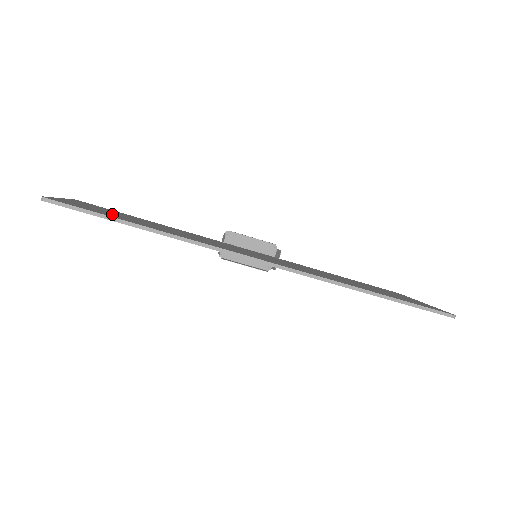
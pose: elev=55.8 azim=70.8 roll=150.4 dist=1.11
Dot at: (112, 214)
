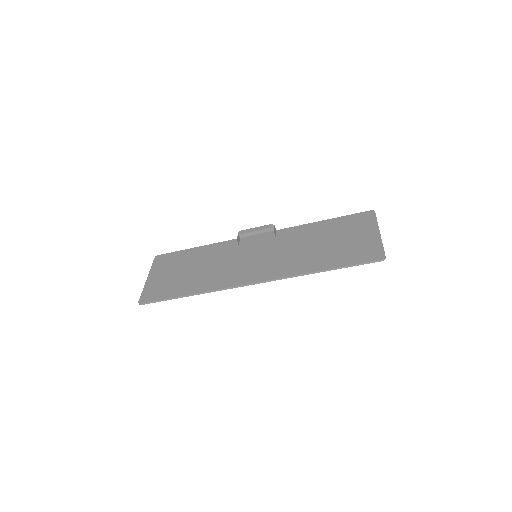
Dot at: (171, 282)
